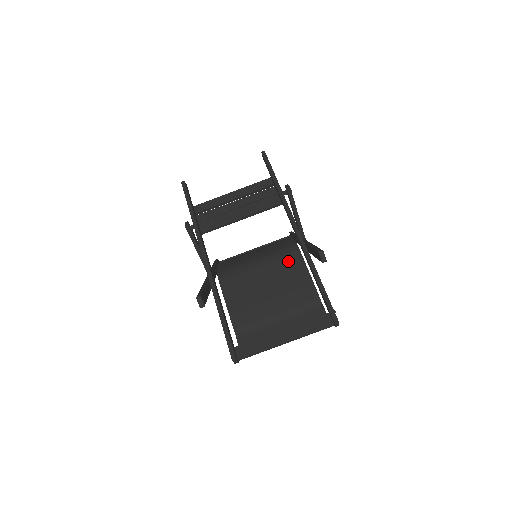
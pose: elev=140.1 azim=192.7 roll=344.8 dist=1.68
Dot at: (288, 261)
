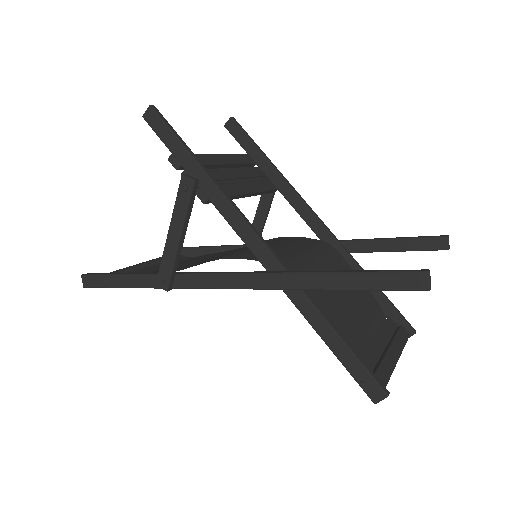
Dot at: (336, 259)
